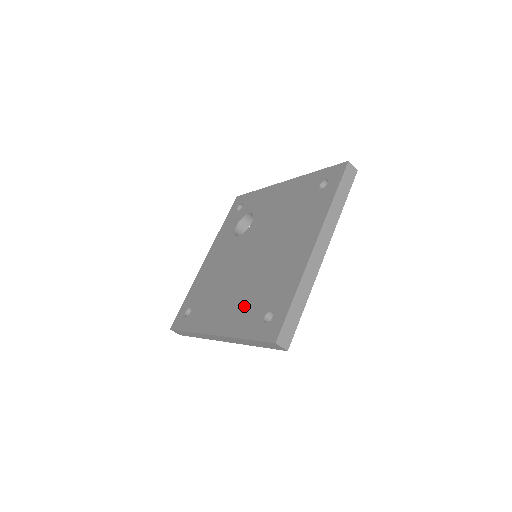
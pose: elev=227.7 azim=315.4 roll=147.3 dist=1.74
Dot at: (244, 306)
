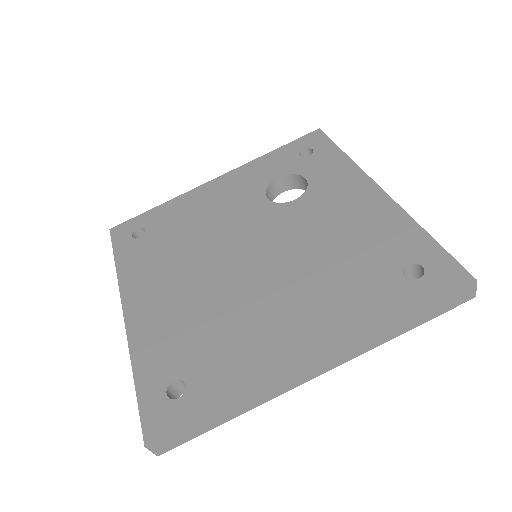
Dot at: (176, 324)
